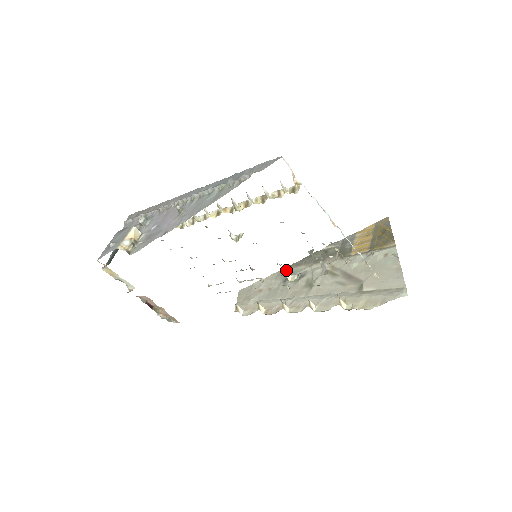
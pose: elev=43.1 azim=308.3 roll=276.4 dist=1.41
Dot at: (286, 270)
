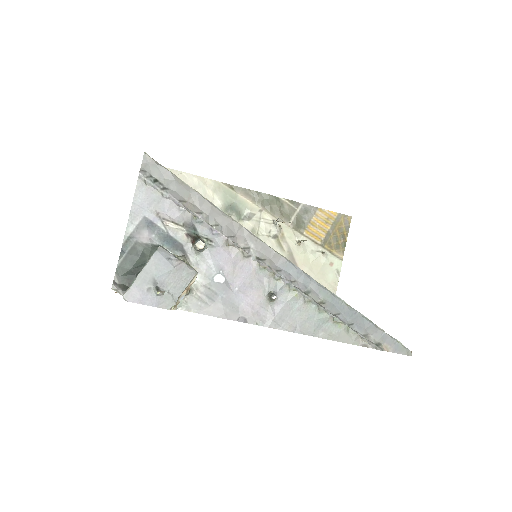
Dot at: (231, 190)
